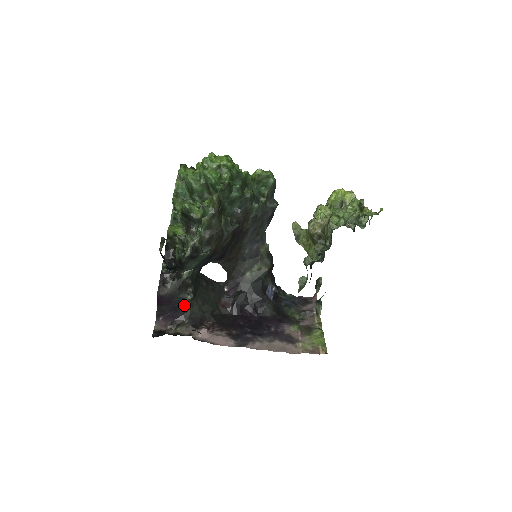
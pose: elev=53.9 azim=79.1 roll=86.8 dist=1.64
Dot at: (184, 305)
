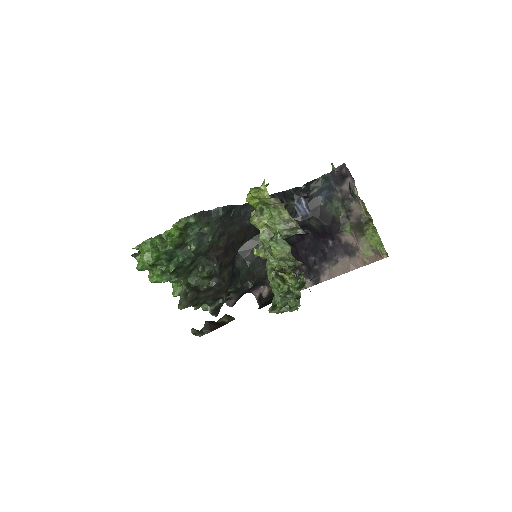
Dot at: (254, 283)
